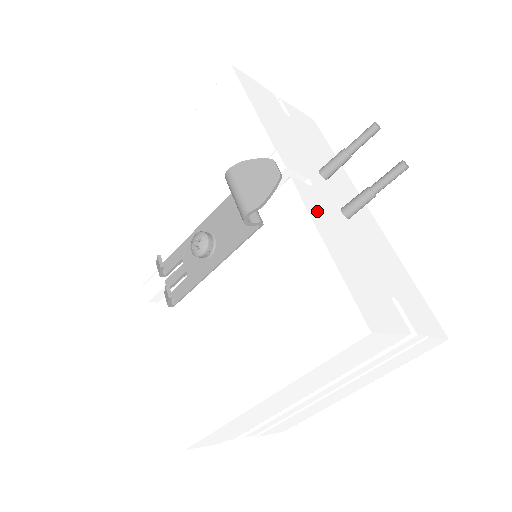
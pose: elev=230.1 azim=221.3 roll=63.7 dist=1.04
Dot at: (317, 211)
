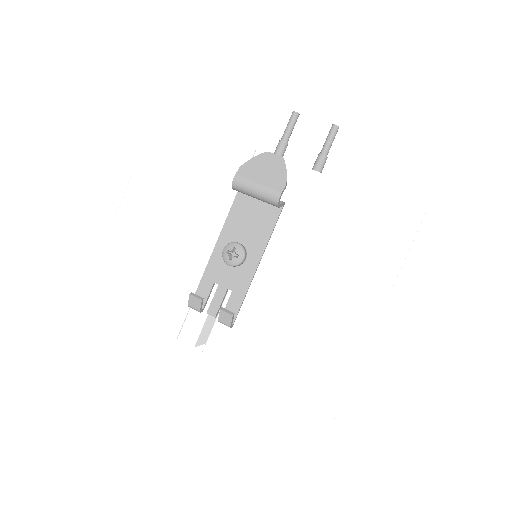
Dot at: occluded
